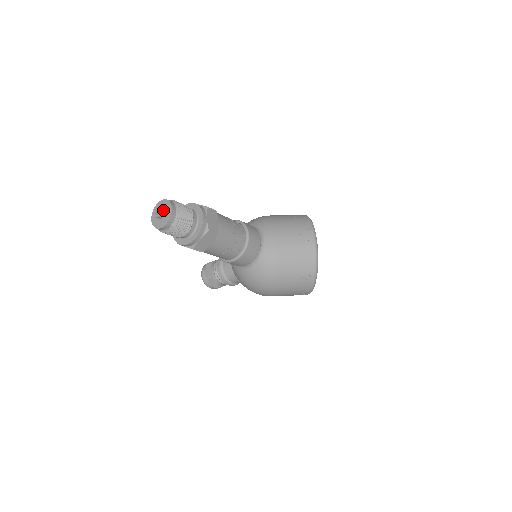
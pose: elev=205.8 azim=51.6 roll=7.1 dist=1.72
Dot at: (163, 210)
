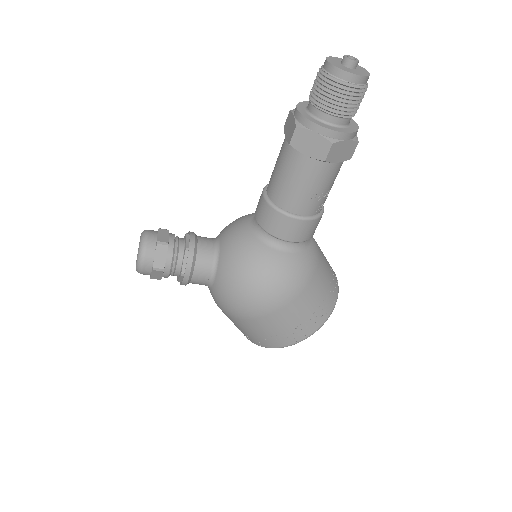
Dot at: (355, 64)
